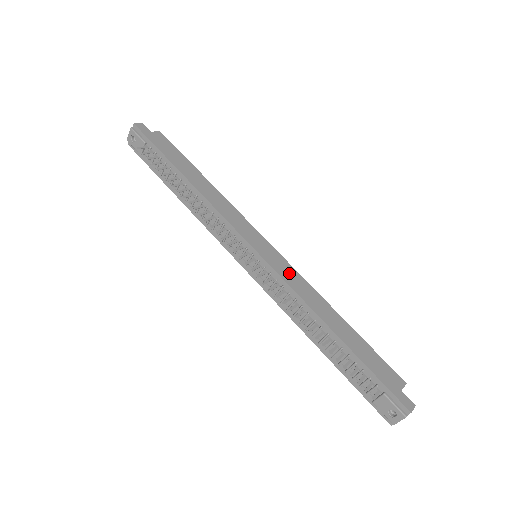
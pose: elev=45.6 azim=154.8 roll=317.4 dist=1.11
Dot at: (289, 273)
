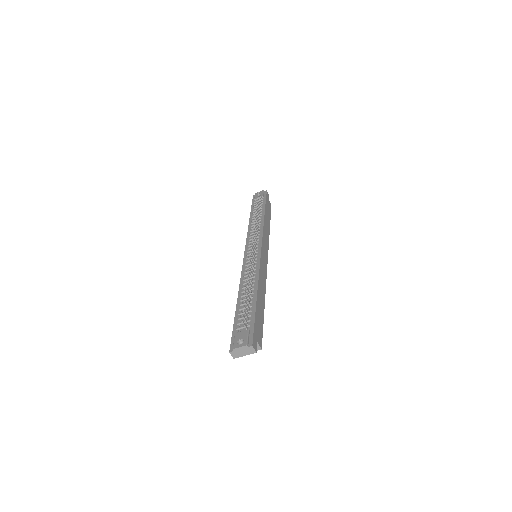
Dot at: (264, 269)
